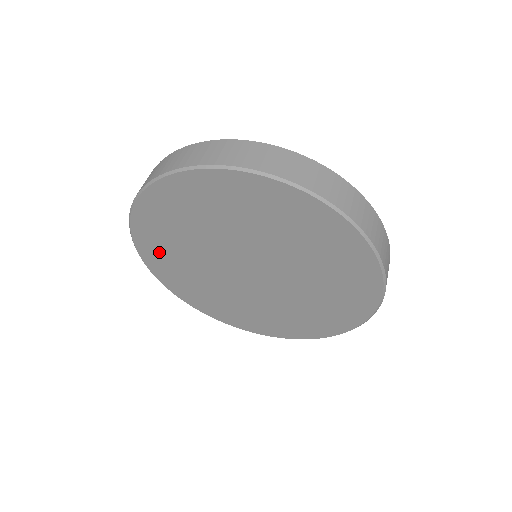
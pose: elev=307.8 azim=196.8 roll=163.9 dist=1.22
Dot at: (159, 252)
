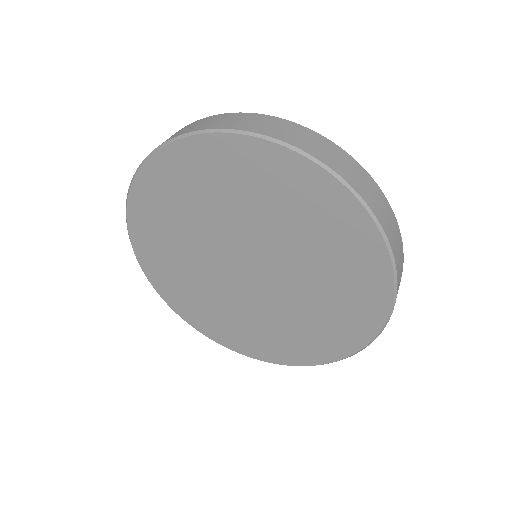
Dot at: (159, 199)
